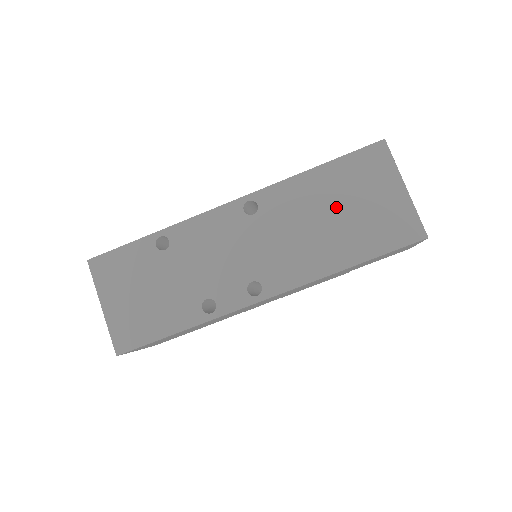
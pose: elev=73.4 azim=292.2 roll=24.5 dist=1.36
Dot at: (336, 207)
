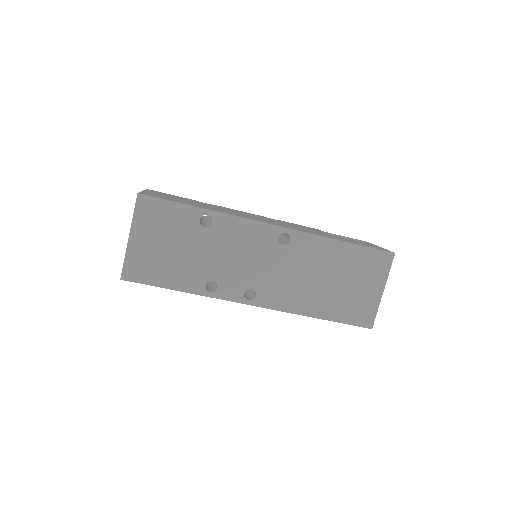
Dot at: (336, 276)
